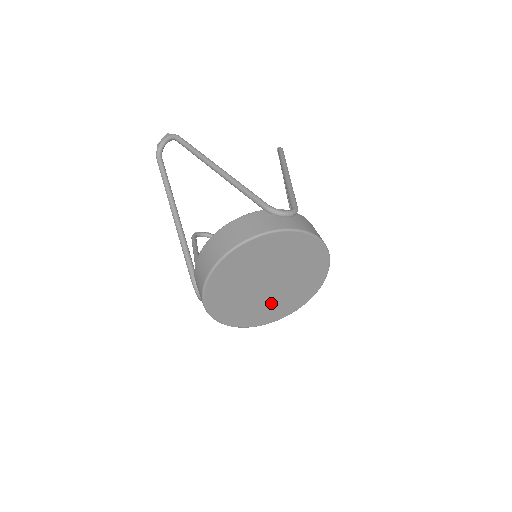
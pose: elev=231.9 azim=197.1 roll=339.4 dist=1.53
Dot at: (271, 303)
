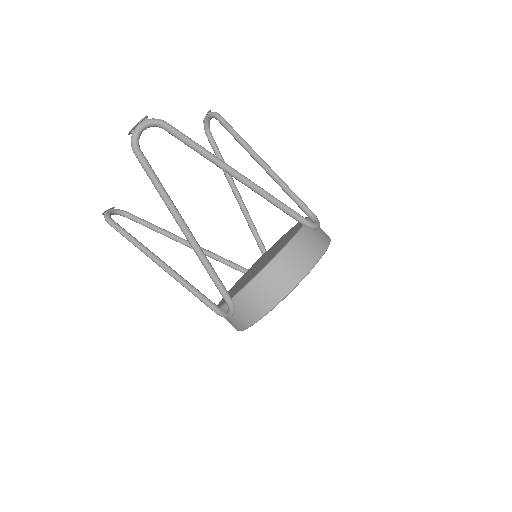
Dot at: occluded
